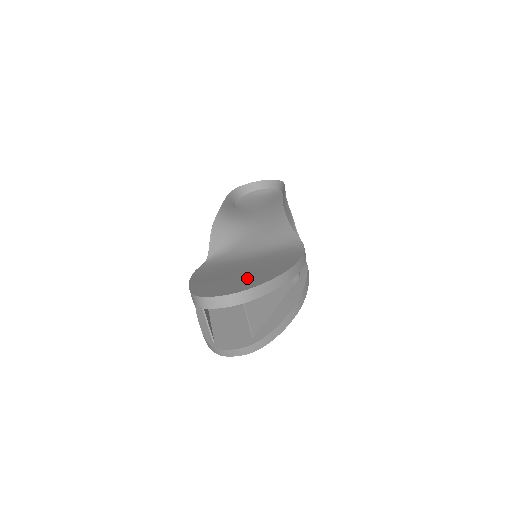
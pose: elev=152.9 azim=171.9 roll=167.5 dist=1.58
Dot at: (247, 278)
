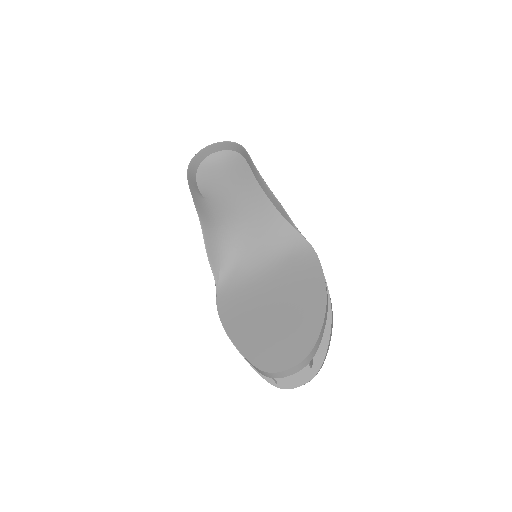
Dot at: (293, 325)
